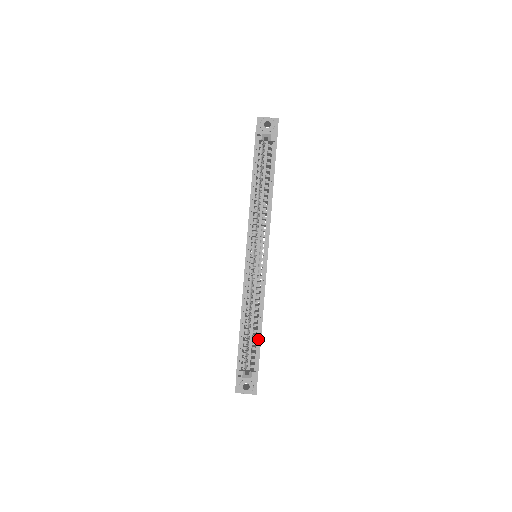
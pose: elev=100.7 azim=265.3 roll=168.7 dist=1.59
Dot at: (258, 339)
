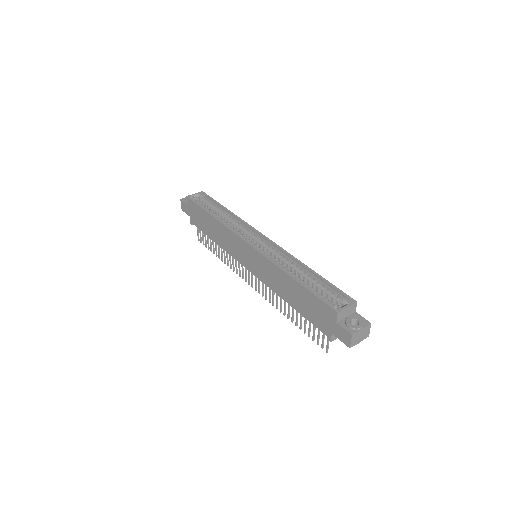
Dot at: (319, 280)
